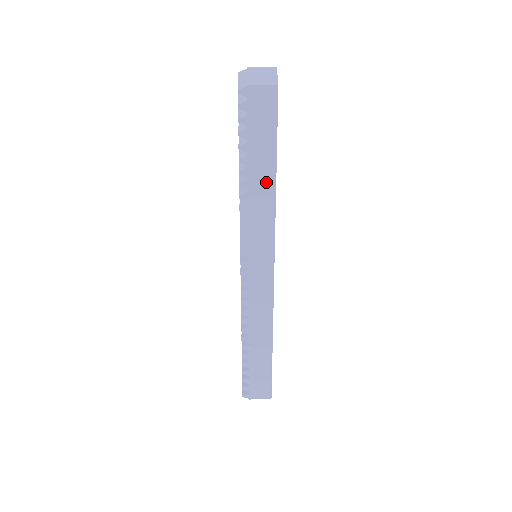
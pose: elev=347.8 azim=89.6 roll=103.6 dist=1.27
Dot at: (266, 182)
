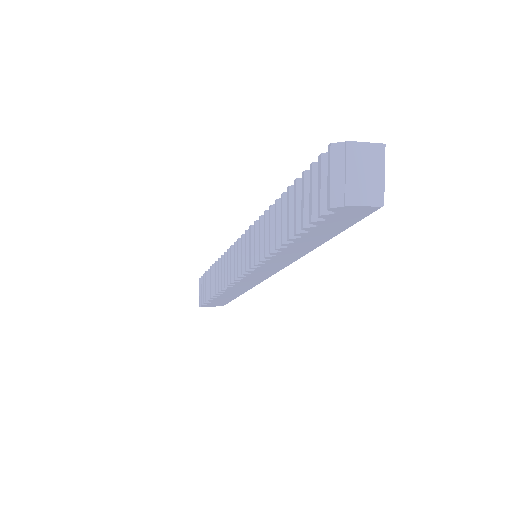
Dot at: (307, 247)
